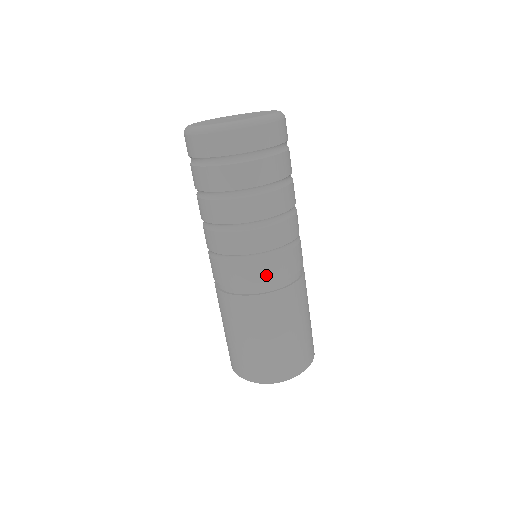
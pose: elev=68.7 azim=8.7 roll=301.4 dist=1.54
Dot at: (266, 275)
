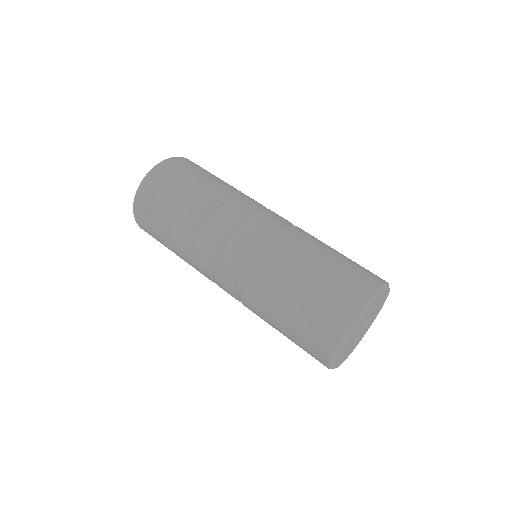
Dot at: (246, 240)
